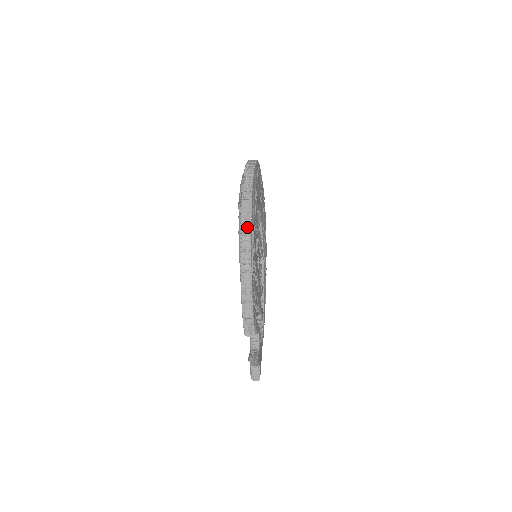
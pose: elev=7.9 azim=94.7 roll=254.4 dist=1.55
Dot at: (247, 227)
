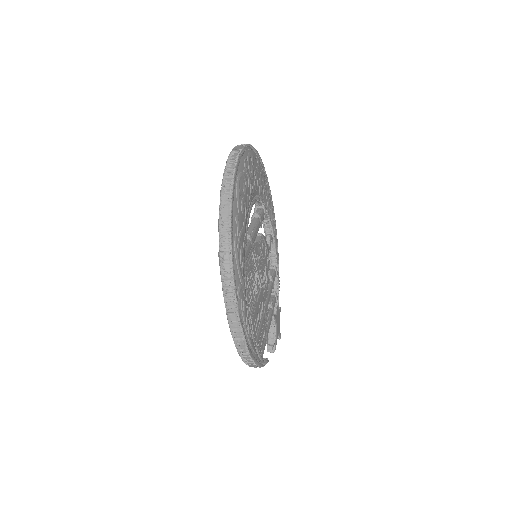
Dot at: (238, 334)
